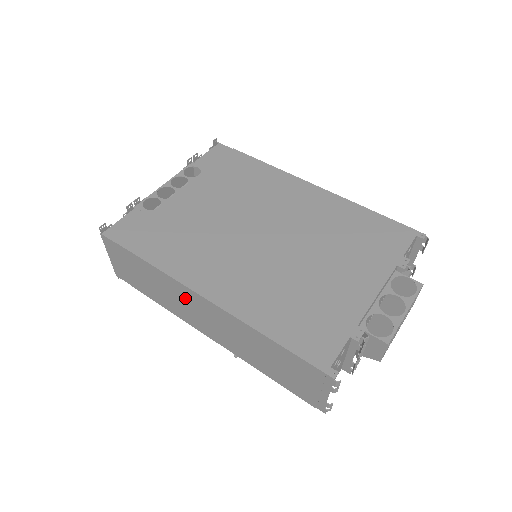
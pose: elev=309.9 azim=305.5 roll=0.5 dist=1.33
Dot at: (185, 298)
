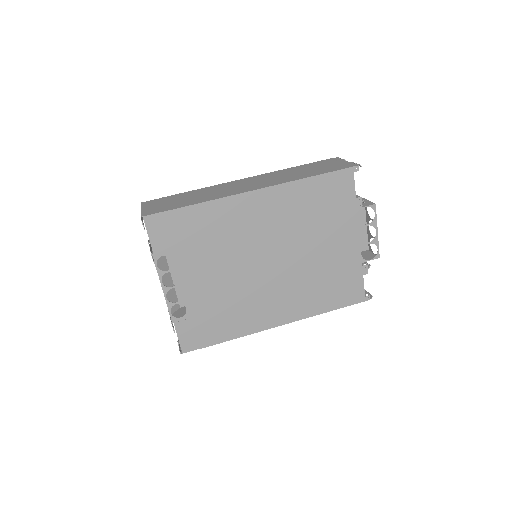
Dot at: occluded
